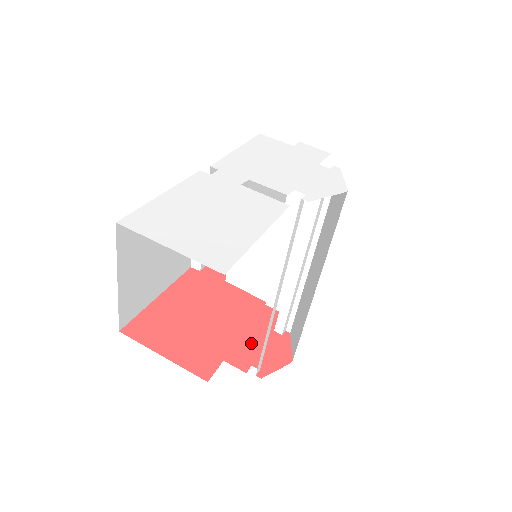
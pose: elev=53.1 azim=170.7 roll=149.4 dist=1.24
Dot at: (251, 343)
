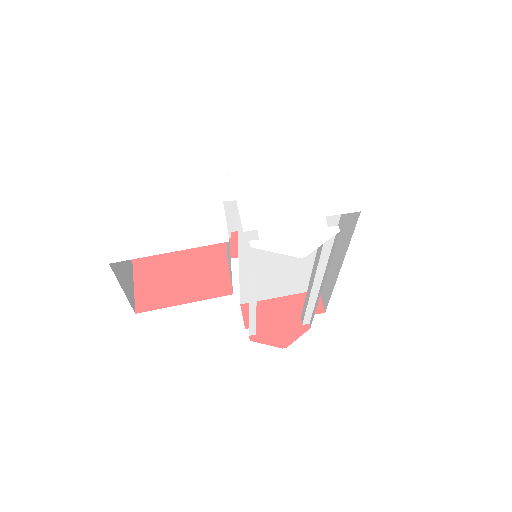
Dot at: (273, 312)
